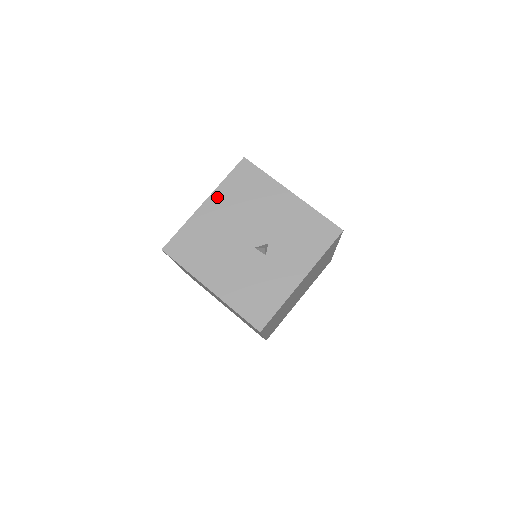
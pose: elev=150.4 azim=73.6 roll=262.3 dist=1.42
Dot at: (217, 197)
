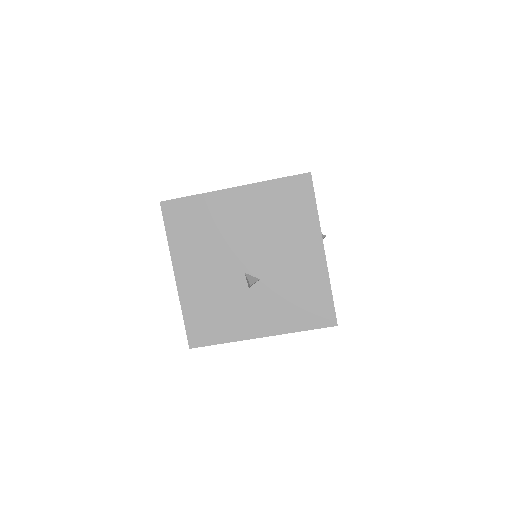
Dot at: (250, 193)
